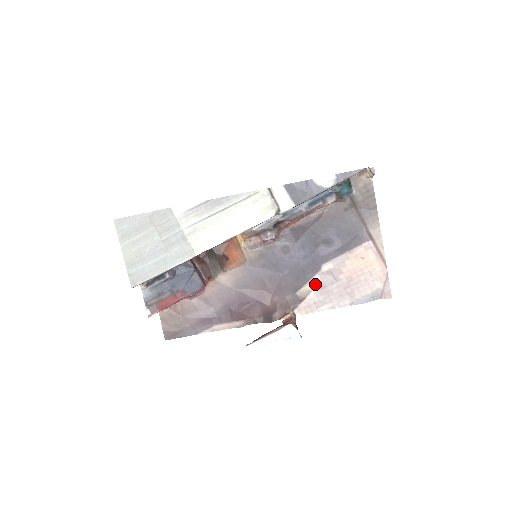
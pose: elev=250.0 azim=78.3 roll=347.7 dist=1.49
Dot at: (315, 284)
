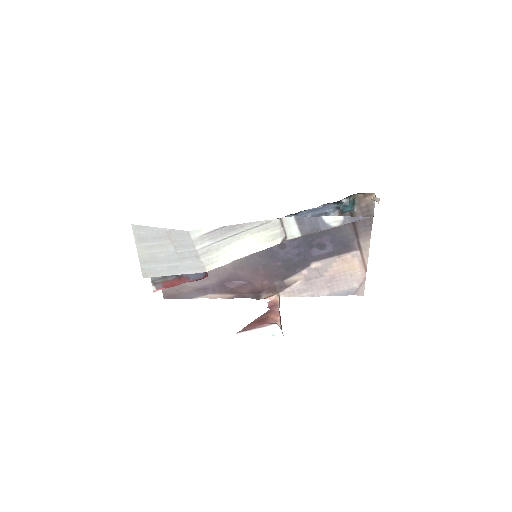
Dot at: (302, 276)
